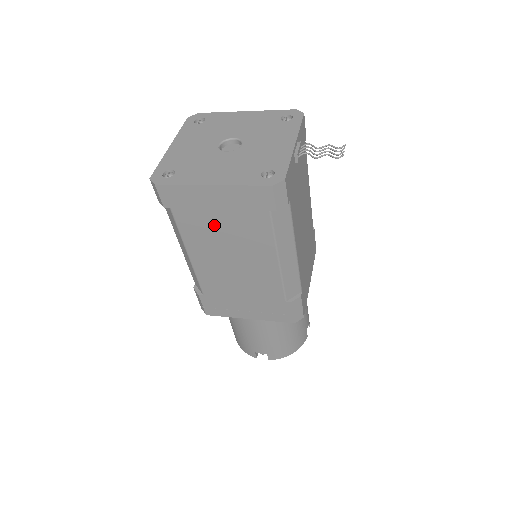
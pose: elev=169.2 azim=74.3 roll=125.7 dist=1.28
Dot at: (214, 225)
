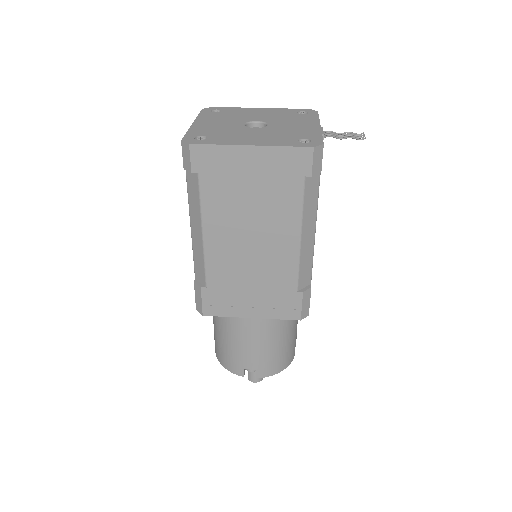
Dot at: (242, 195)
